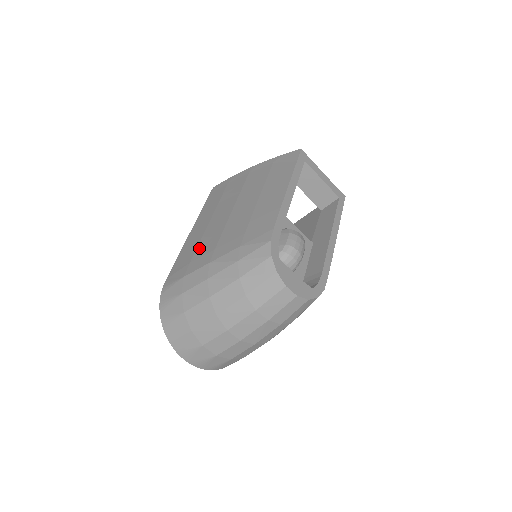
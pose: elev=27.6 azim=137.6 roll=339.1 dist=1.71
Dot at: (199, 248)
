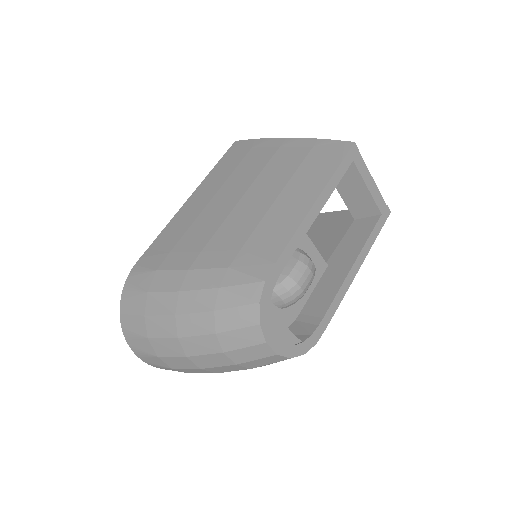
Dot at: (186, 236)
